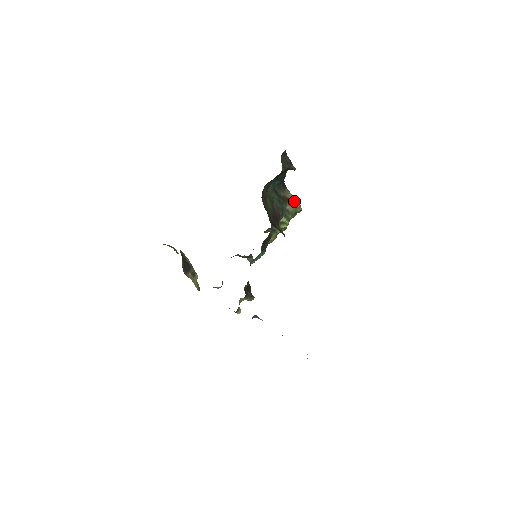
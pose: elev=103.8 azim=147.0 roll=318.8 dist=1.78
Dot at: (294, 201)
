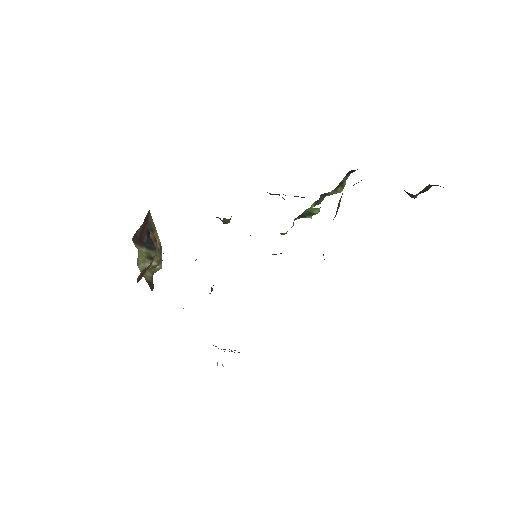
Dot at: (342, 185)
